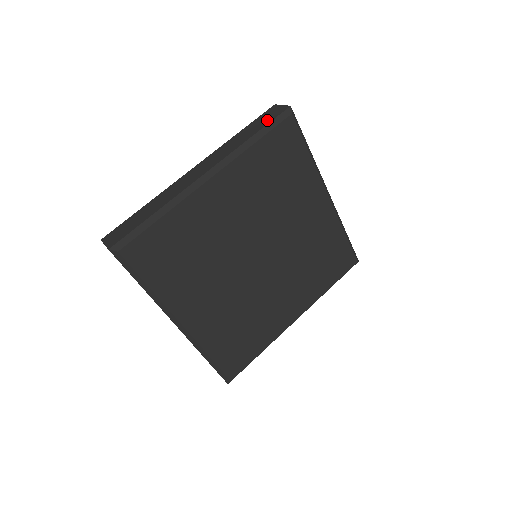
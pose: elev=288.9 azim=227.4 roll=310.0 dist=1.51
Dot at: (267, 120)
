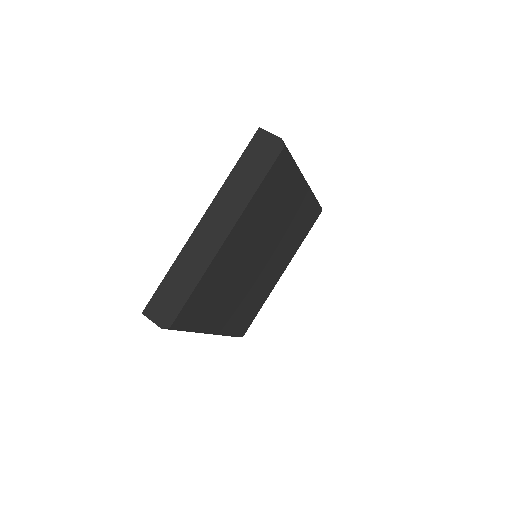
Dot at: (261, 157)
